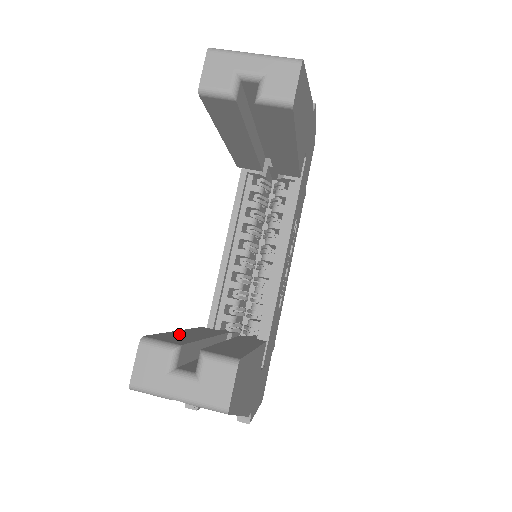
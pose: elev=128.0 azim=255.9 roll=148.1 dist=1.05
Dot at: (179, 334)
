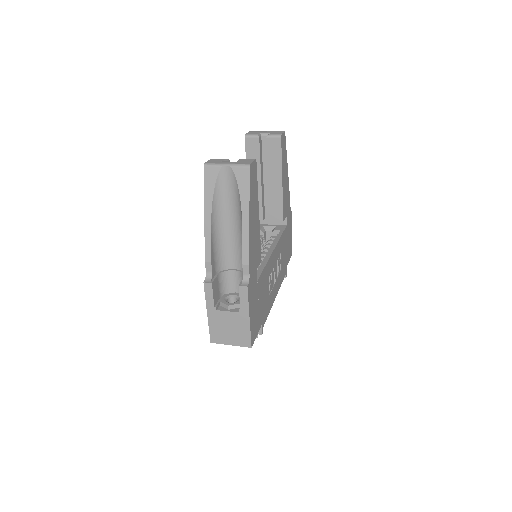
Dot at: occluded
